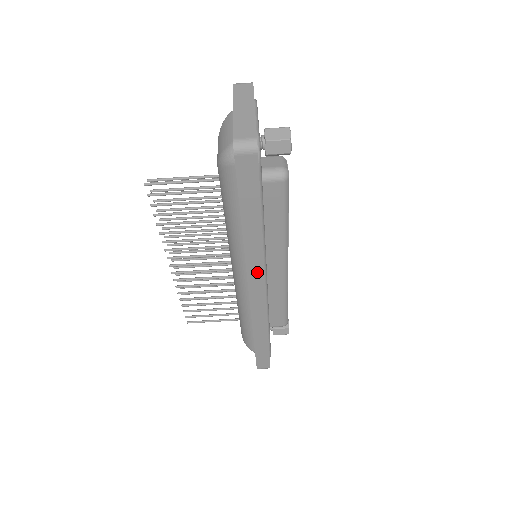
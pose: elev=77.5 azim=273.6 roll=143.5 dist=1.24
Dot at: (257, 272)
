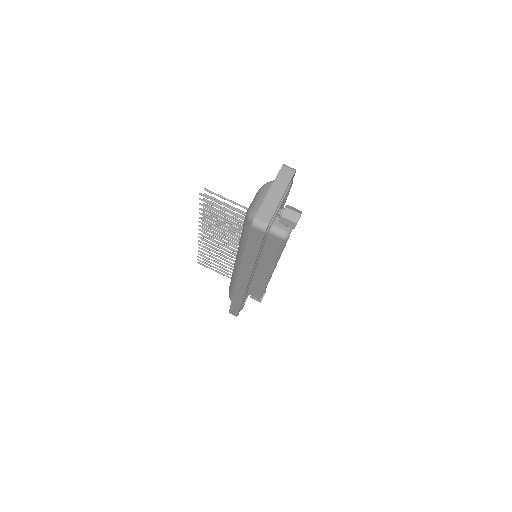
Dot at: (246, 275)
